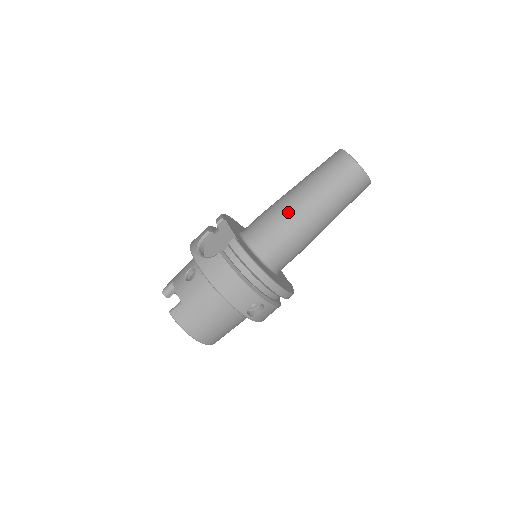
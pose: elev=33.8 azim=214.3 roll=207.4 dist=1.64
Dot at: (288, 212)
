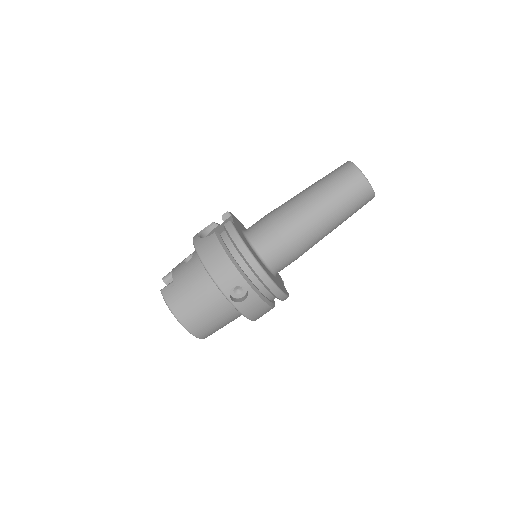
Dot at: (288, 209)
